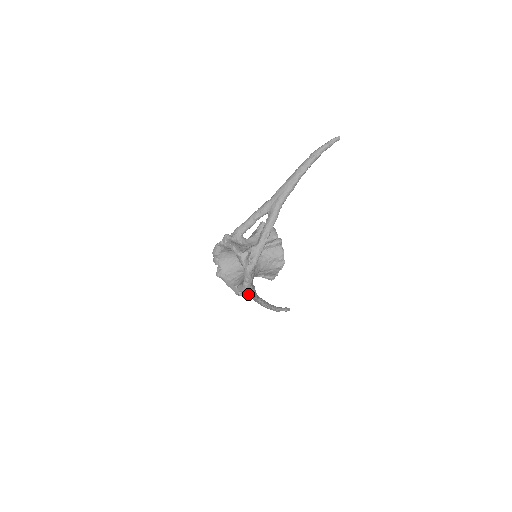
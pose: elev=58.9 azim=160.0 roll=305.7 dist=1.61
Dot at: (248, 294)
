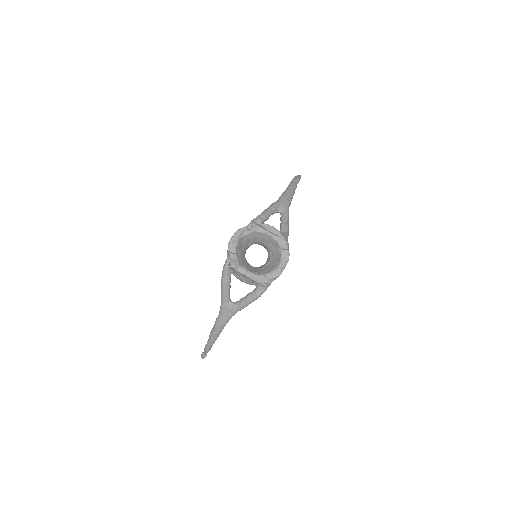
Dot at: (257, 292)
